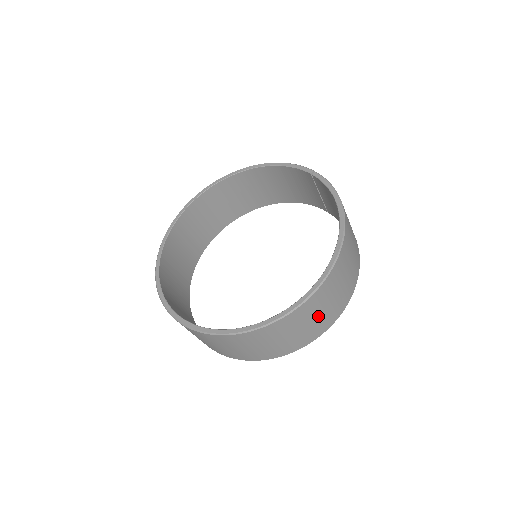
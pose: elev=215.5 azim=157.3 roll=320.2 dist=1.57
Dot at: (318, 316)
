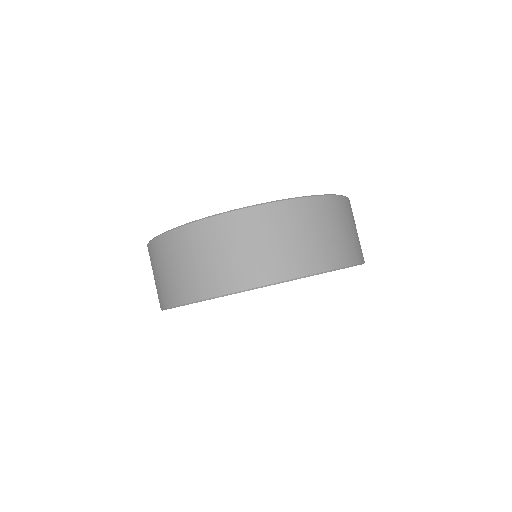
Dot at: occluded
